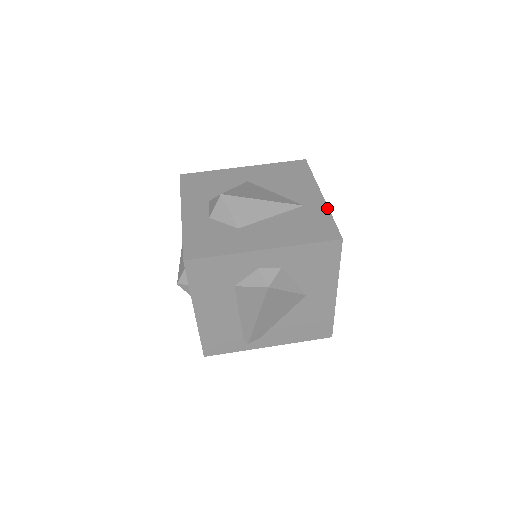
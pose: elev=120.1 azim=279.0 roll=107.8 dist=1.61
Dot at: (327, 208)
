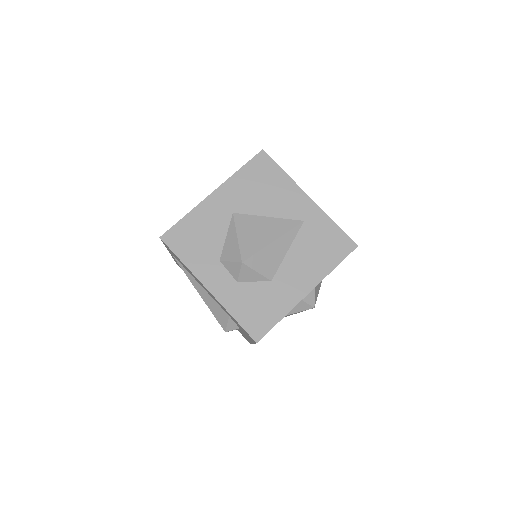
Dot at: (325, 214)
